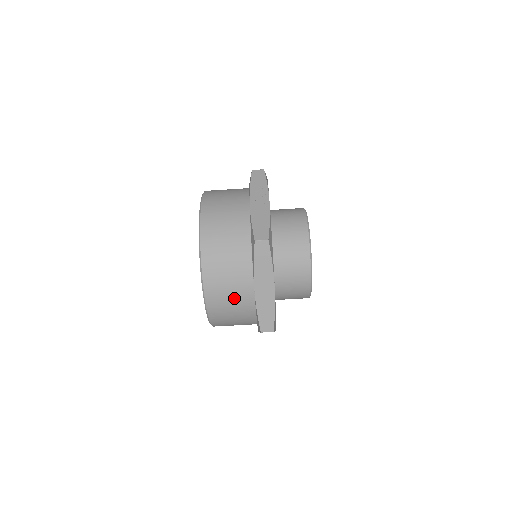
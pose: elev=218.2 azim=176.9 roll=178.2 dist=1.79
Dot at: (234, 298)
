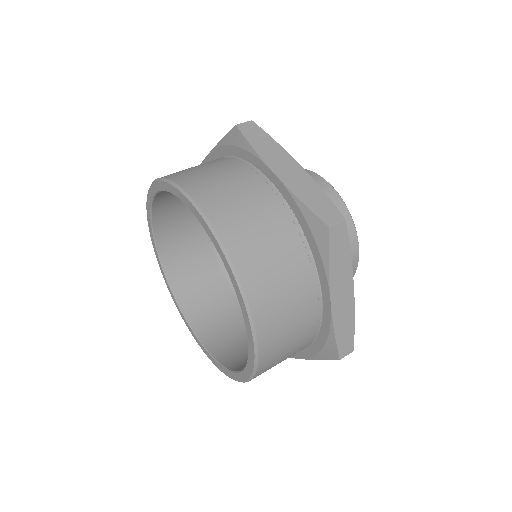
Dot at: (255, 210)
